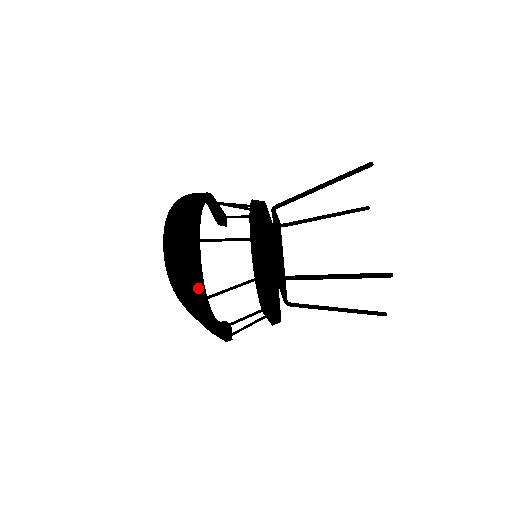
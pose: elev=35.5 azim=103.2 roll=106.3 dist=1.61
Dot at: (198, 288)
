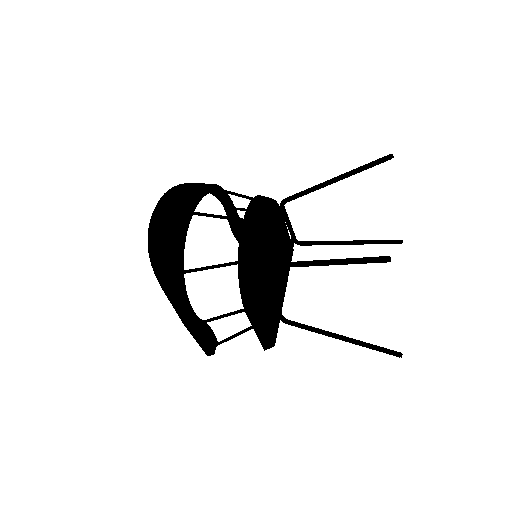
Dot at: (174, 257)
